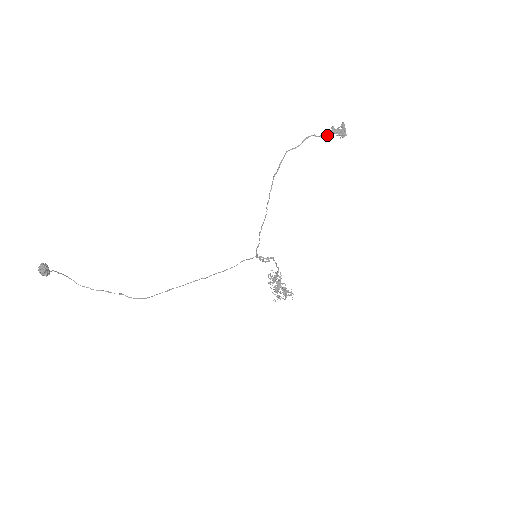
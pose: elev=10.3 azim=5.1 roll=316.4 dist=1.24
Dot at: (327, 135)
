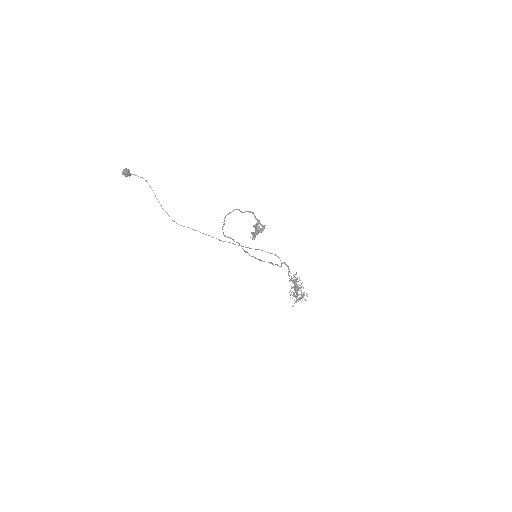
Dot at: occluded
